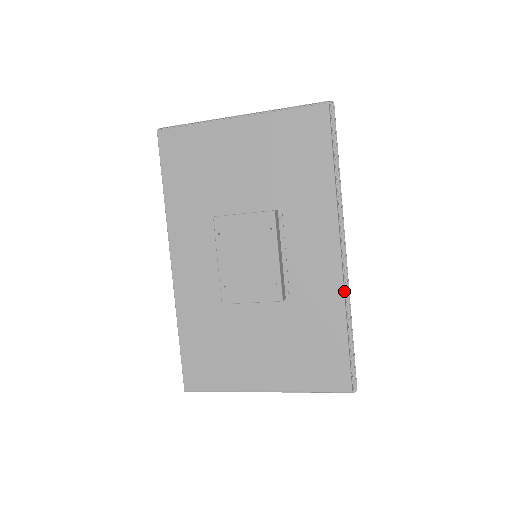
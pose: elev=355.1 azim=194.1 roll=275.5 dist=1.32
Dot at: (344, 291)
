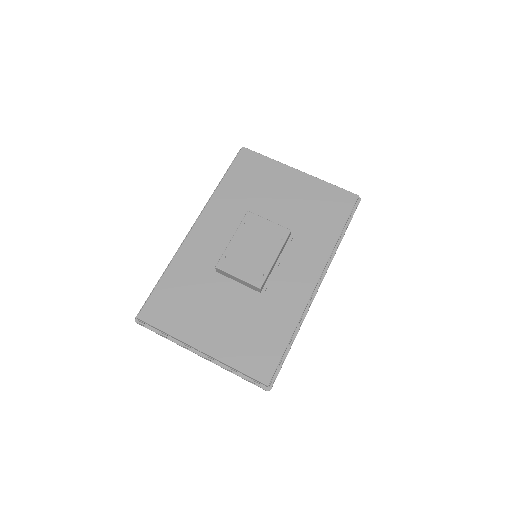
Dot at: (304, 311)
